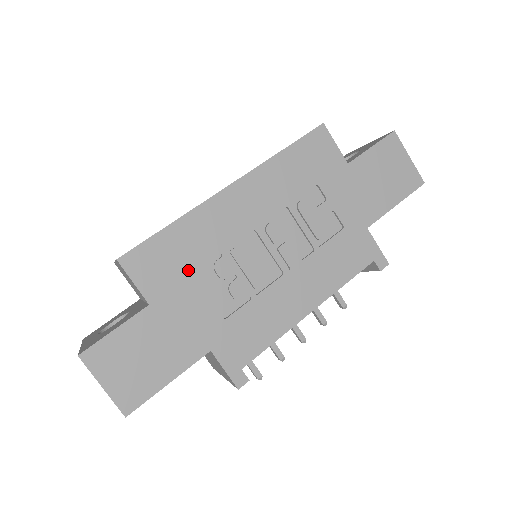
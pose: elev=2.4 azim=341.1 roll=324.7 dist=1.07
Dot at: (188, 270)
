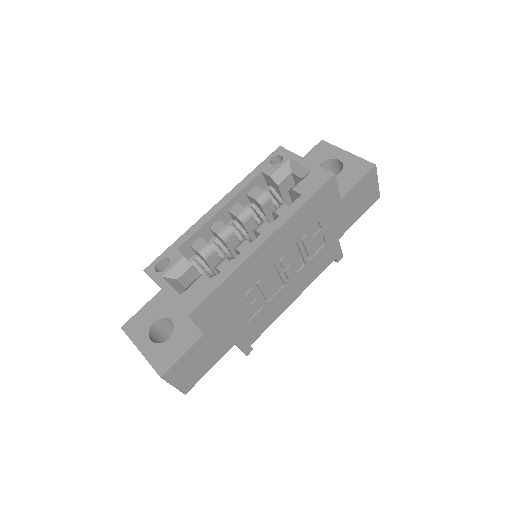
Dot at: (230, 305)
